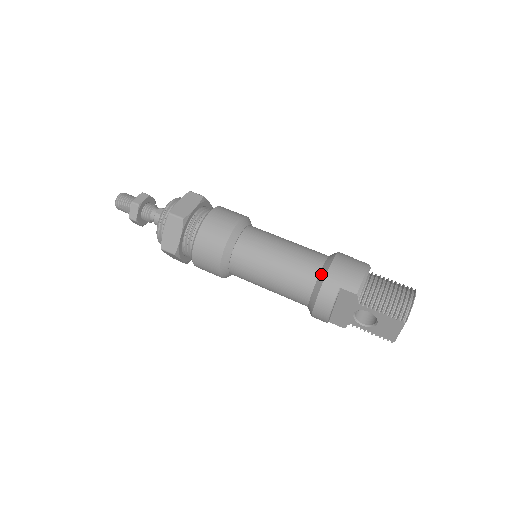
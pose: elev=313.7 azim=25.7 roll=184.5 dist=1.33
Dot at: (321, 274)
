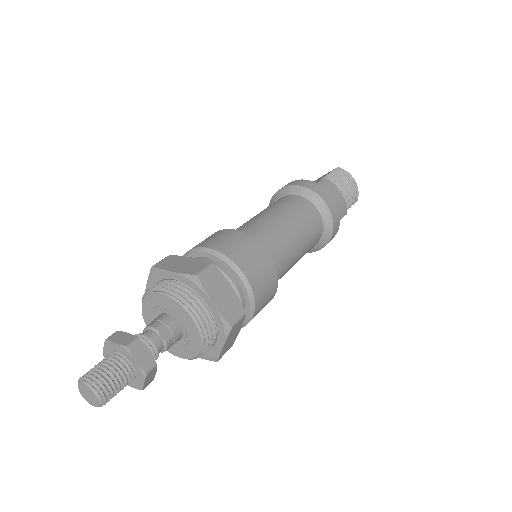
Dot at: (326, 223)
